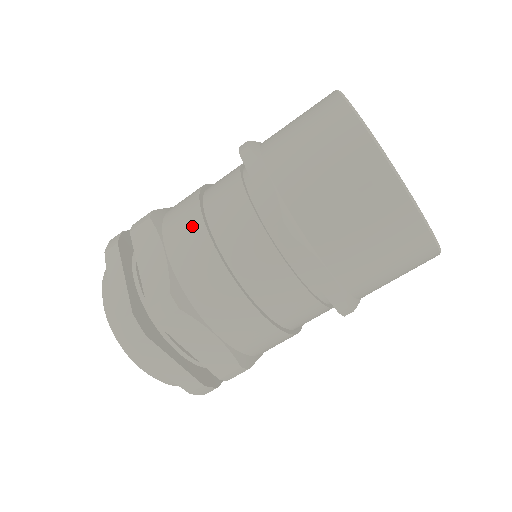
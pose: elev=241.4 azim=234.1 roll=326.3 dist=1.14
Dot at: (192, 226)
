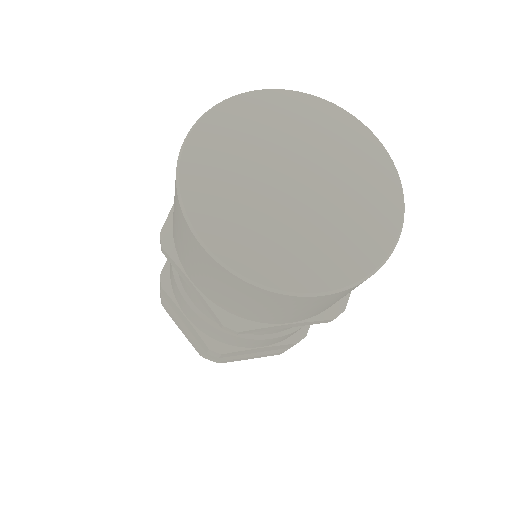
Dot at: (184, 304)
